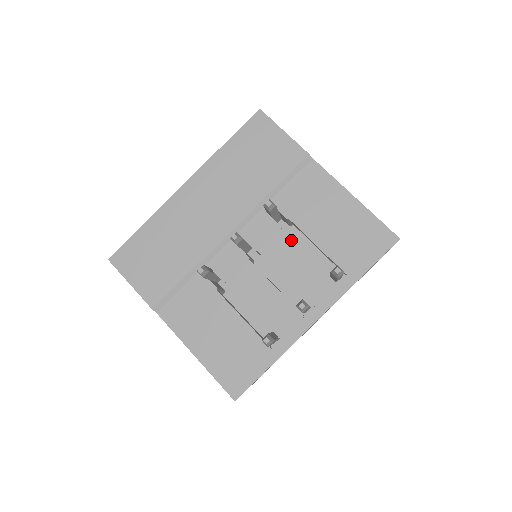
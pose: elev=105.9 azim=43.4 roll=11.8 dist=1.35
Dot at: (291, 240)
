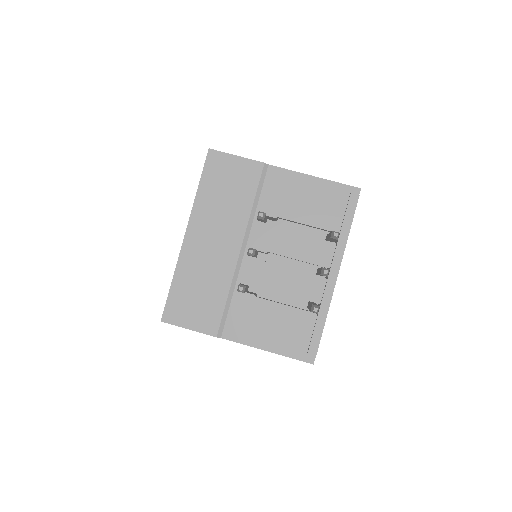
Dot at: (287, 231)
